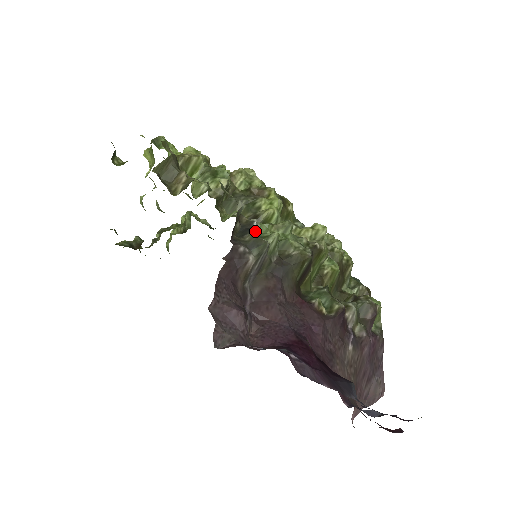
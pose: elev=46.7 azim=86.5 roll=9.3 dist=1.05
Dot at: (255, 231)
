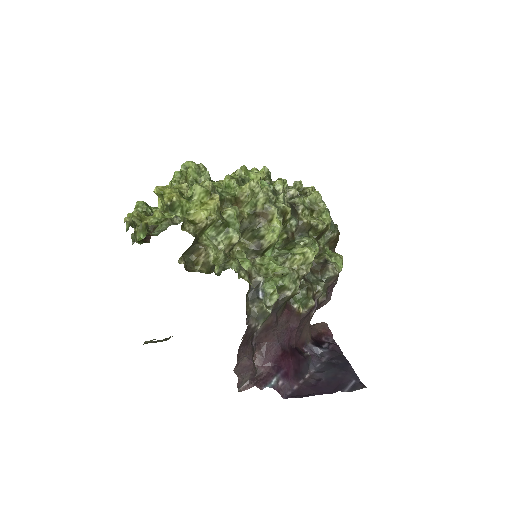
Dot at: (261, 289)
